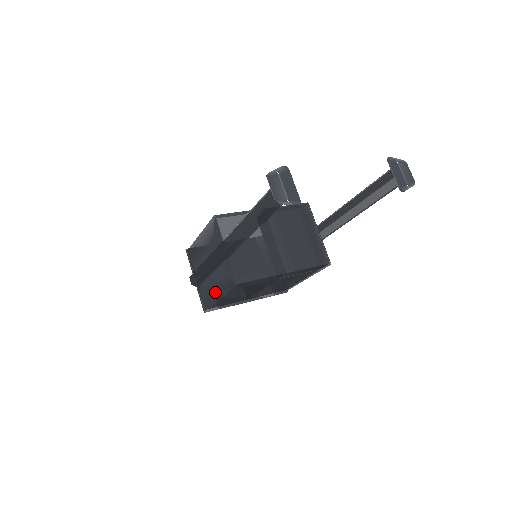
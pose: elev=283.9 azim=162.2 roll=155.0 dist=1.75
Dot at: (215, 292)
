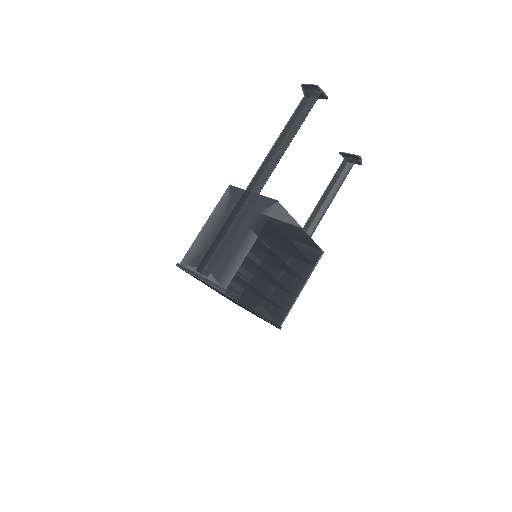
Dot at: (243, 245)
